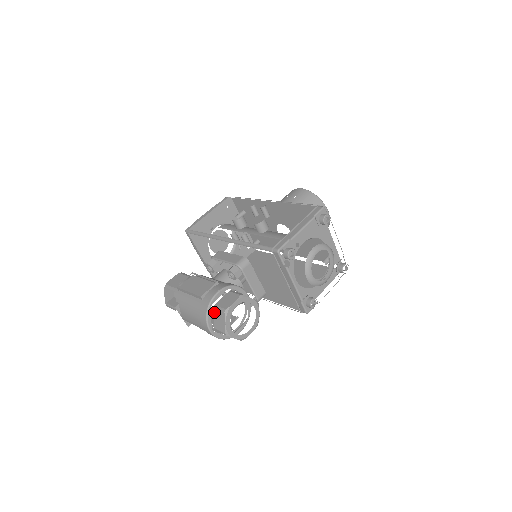
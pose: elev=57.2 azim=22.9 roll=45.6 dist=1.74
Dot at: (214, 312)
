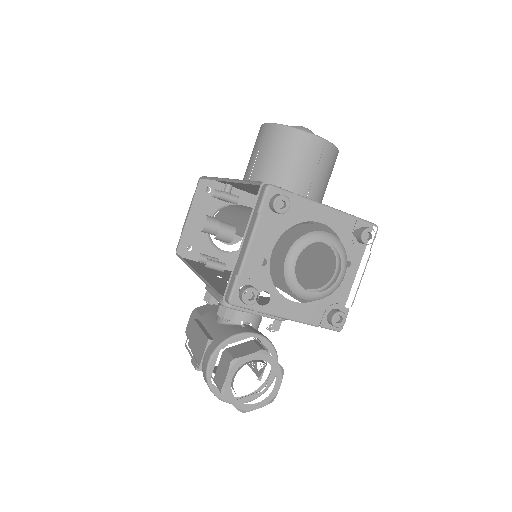
Dot at: occluded
